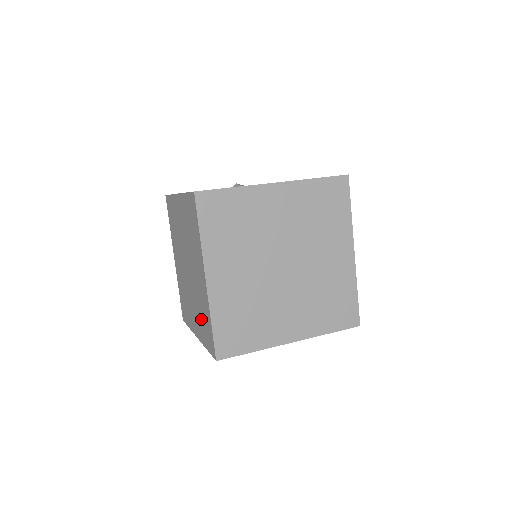
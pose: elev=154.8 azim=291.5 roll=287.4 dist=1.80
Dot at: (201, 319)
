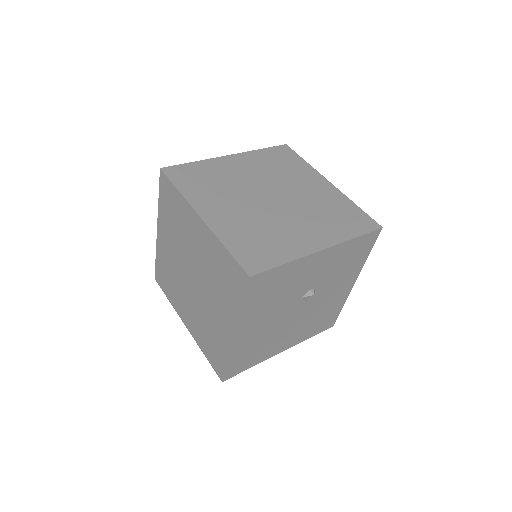
Dot at: (222, 286)
